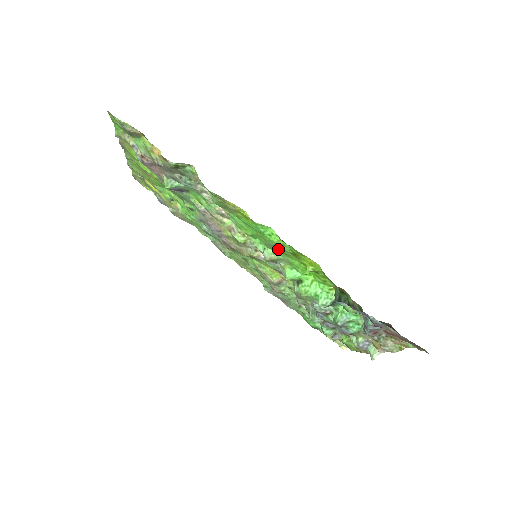
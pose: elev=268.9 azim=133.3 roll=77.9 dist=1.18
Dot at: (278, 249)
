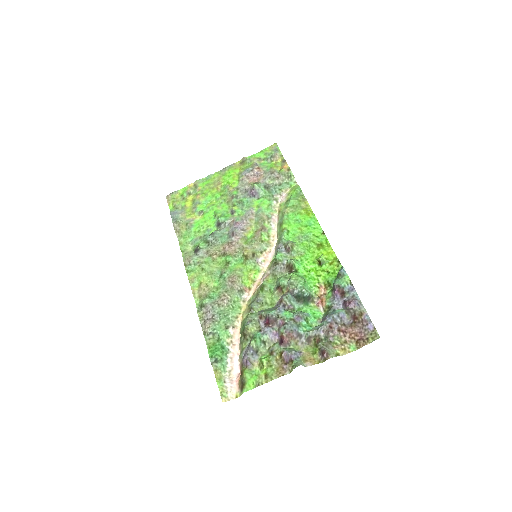
Dot at: (307, 241)
